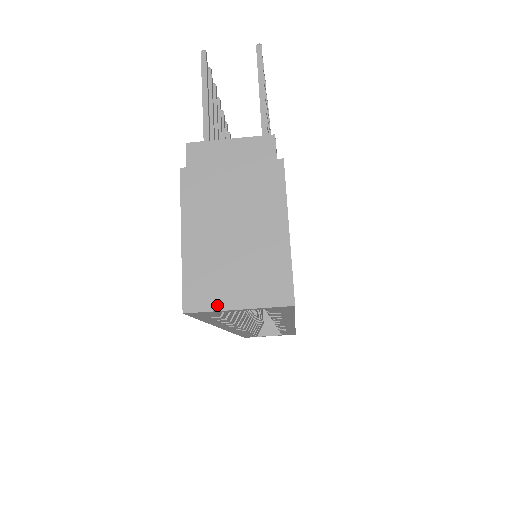
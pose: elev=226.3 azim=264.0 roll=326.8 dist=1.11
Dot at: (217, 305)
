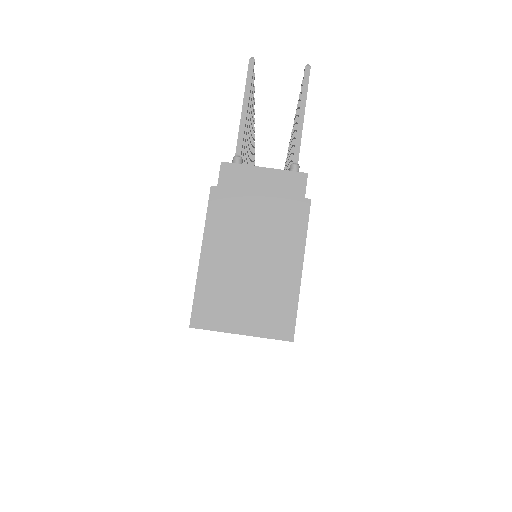
Dot at: (222, 326)
